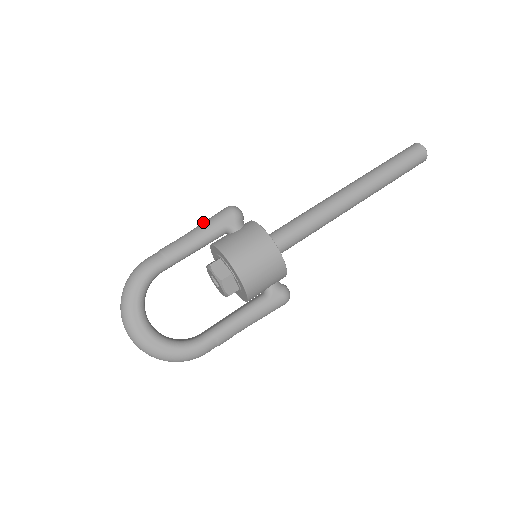
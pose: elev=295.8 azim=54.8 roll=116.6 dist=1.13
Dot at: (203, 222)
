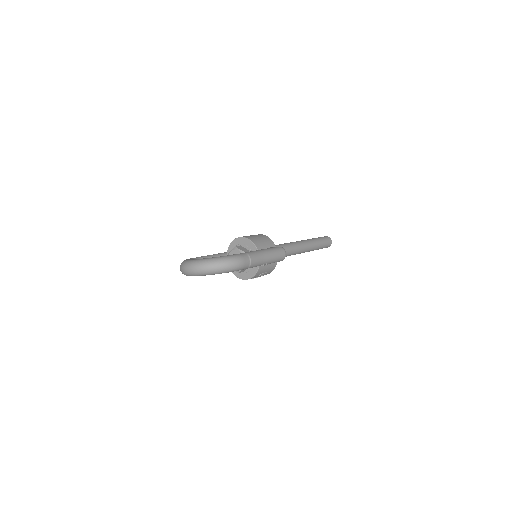
Dot at: occluded
